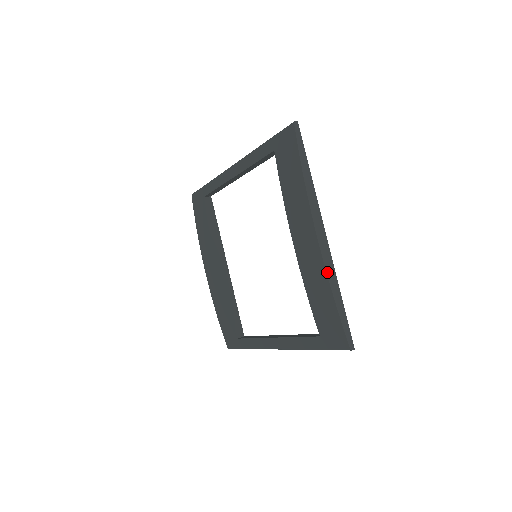
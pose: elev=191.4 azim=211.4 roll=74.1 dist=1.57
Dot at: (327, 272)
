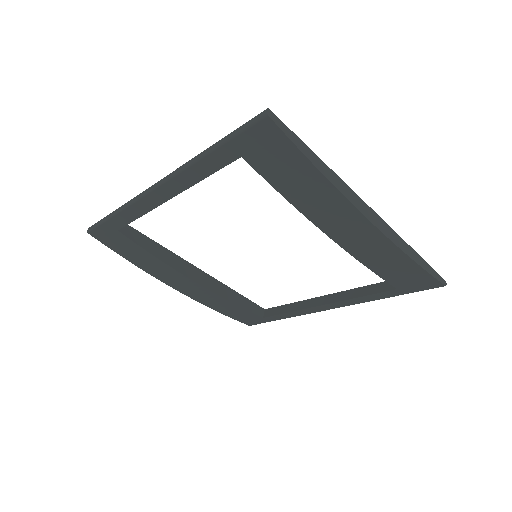
Dot at: (399, 247)
